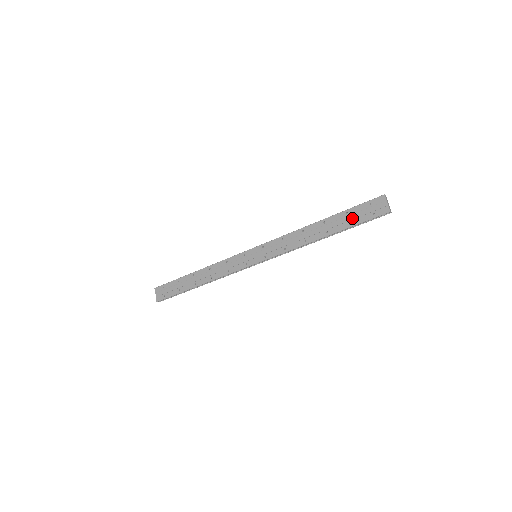
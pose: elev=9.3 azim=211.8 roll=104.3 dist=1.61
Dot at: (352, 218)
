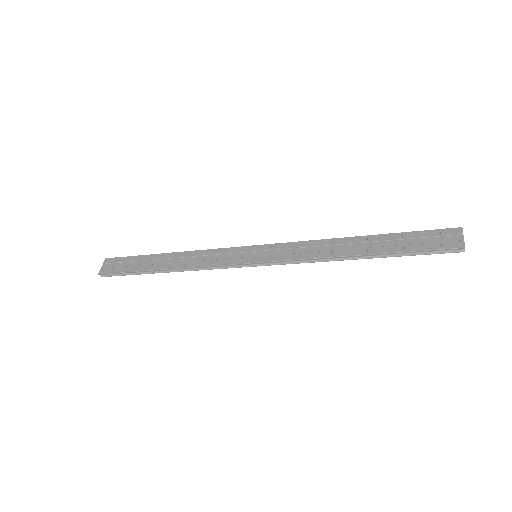
Dot at: (407, 243)
